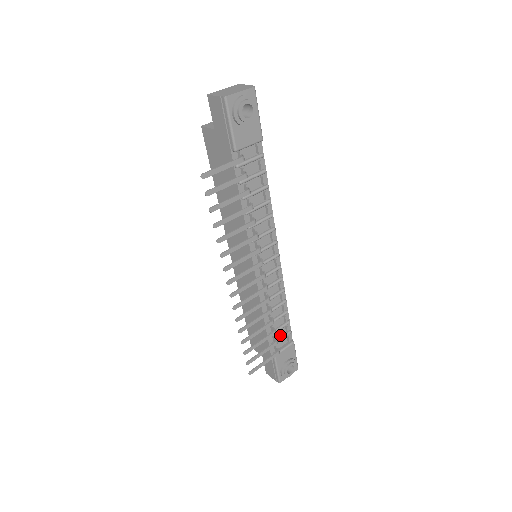
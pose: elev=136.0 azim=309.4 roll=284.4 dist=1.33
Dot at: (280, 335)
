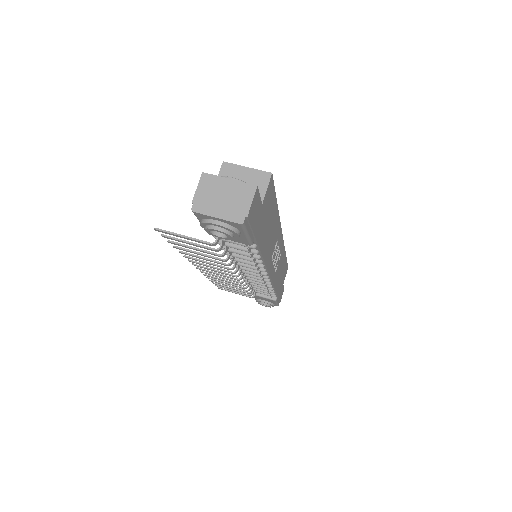
Dot at: occluded
